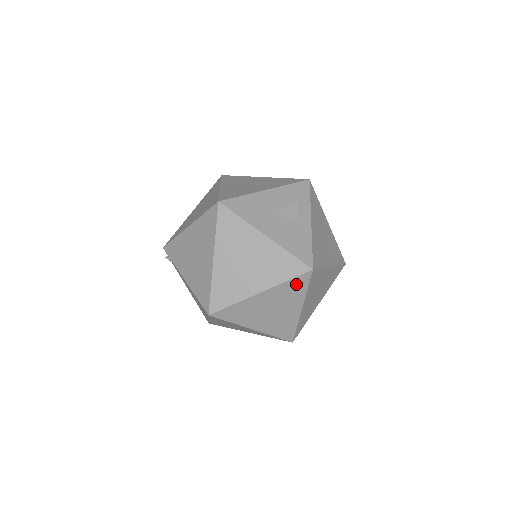
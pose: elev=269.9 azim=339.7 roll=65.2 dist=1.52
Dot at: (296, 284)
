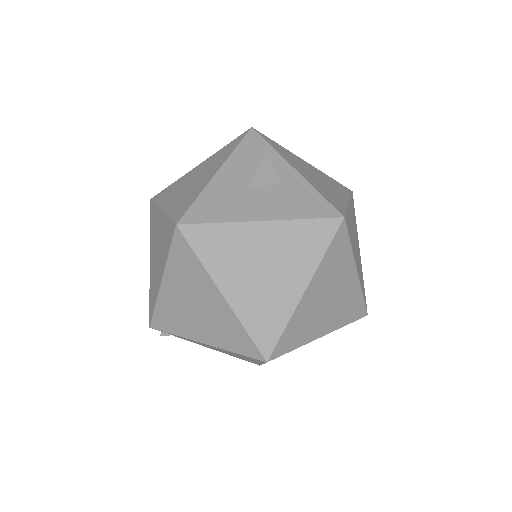
Dot at: (336, 249)
